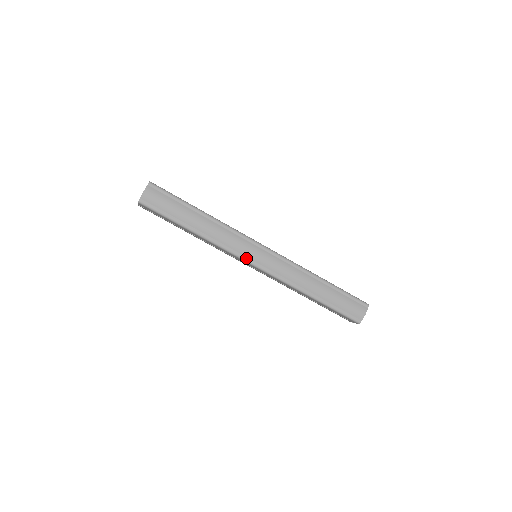
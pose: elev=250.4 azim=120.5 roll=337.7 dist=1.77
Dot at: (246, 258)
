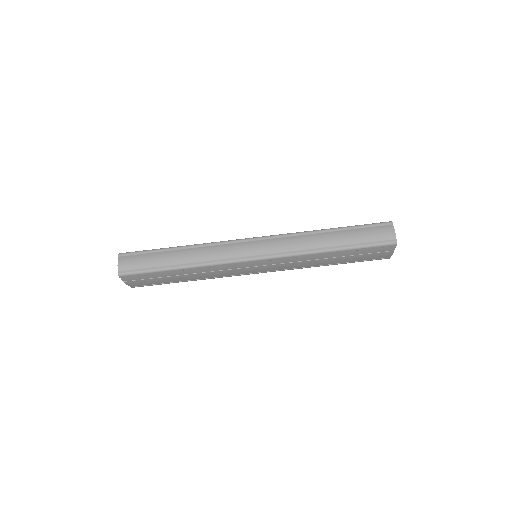
Dot at: (243, 258)
